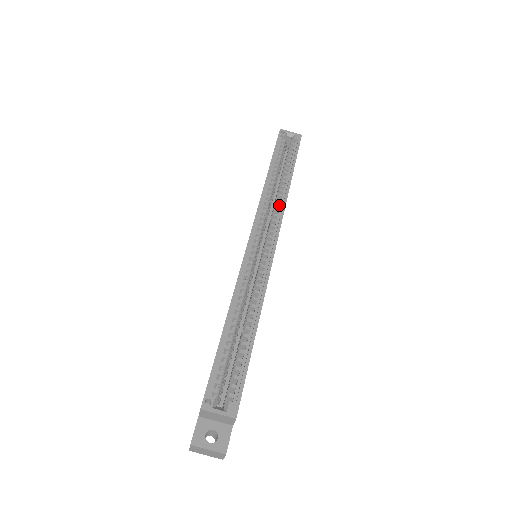
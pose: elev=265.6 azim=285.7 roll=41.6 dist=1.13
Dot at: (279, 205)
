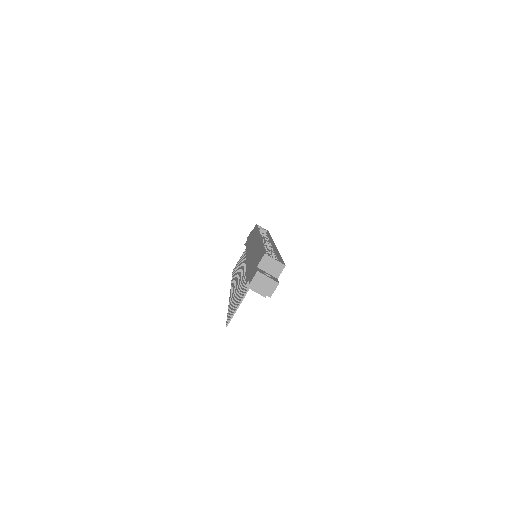
Dot at: (268, 239)
